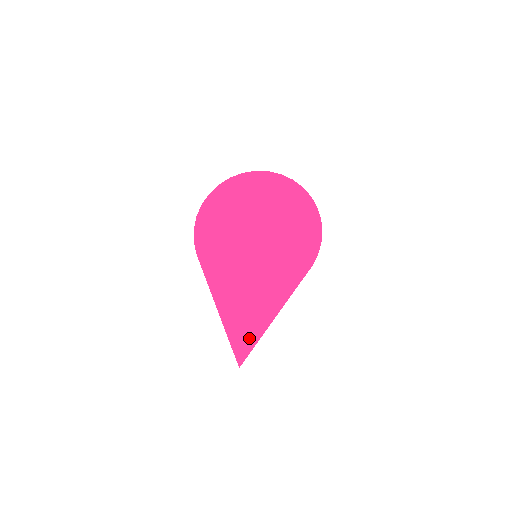
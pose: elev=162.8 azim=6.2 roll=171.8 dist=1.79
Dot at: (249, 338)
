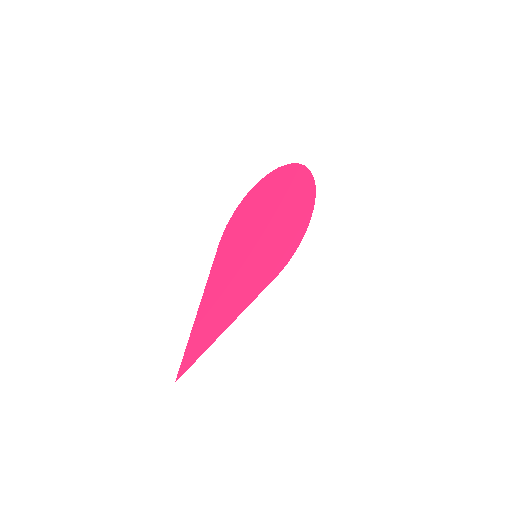
Dot at: (201, 347)
